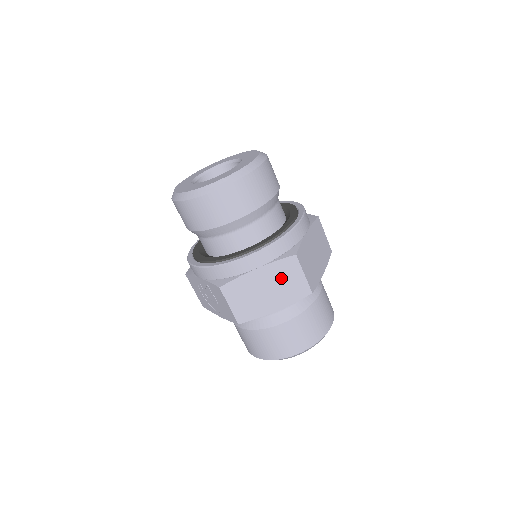
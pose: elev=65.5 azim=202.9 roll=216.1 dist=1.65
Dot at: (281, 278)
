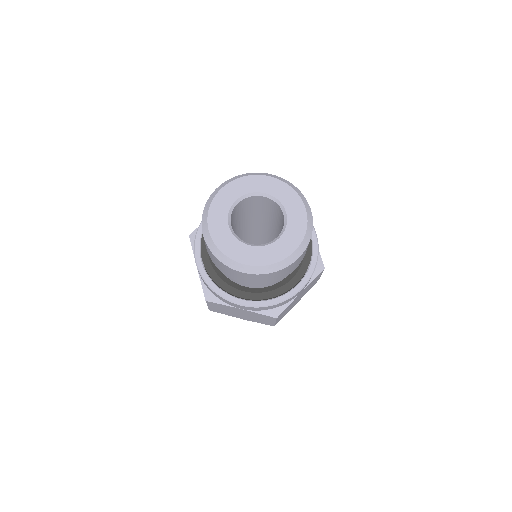
Dot at: (257, 317)
